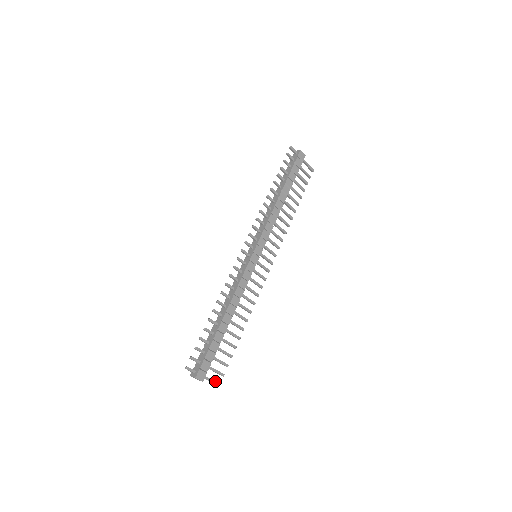
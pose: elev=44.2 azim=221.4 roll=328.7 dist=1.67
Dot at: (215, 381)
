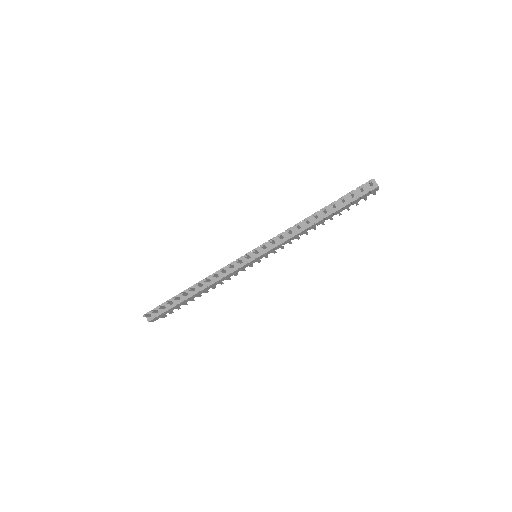
Dot at: (164, 316)
